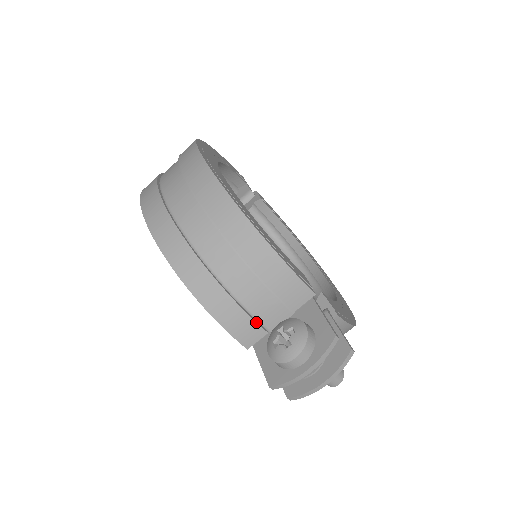
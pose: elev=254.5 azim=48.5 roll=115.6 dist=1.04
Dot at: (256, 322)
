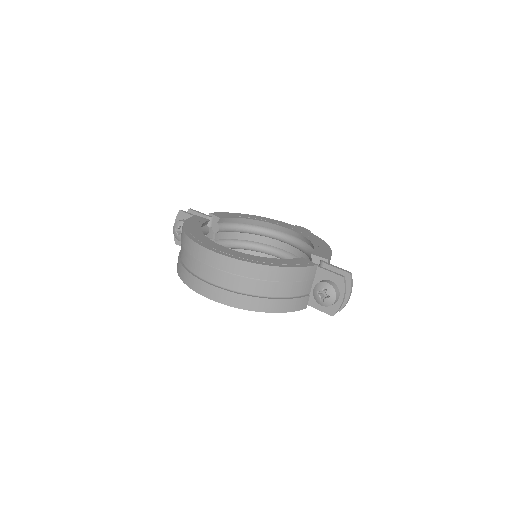
Dot at: (303, 297)
